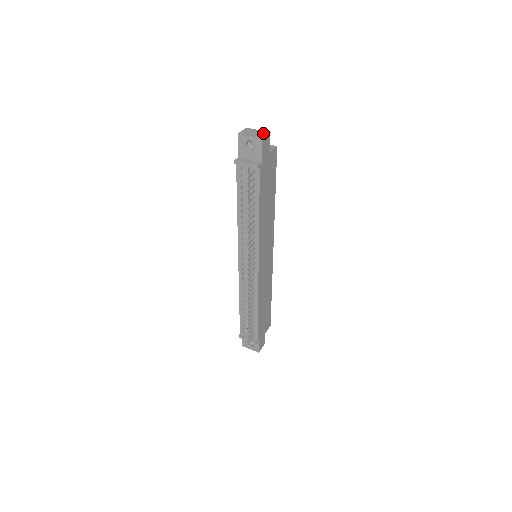
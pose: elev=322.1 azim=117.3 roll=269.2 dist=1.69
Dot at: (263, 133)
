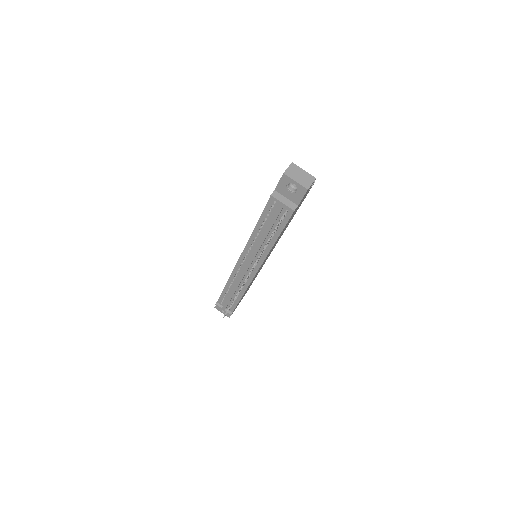
Dot at: (309, 178)
